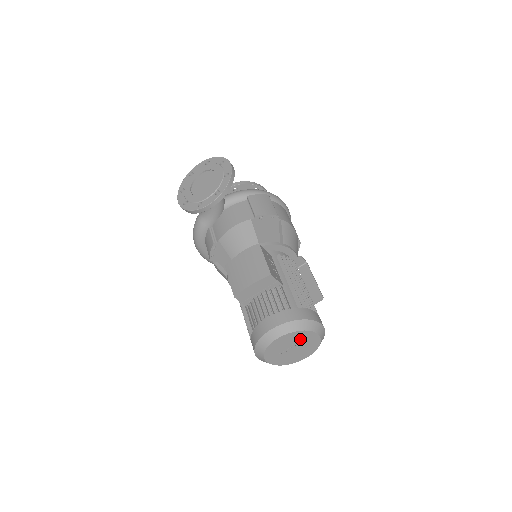
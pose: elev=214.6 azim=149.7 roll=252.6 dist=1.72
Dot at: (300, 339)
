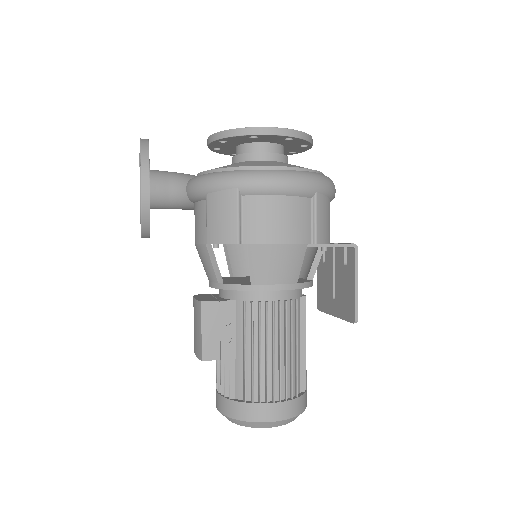
Dot at: occluded
